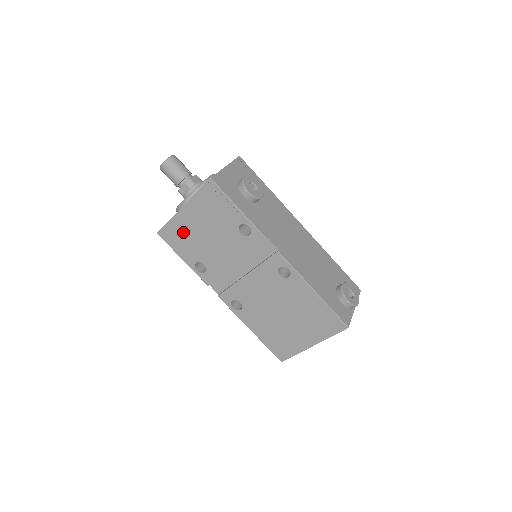
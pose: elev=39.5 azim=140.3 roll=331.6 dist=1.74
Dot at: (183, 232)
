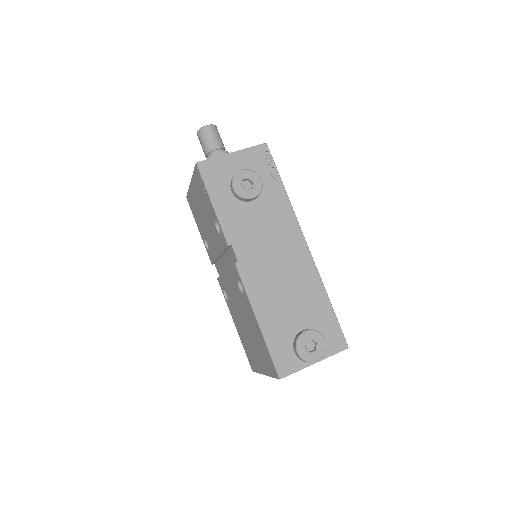
Dot at: (195, 205)
